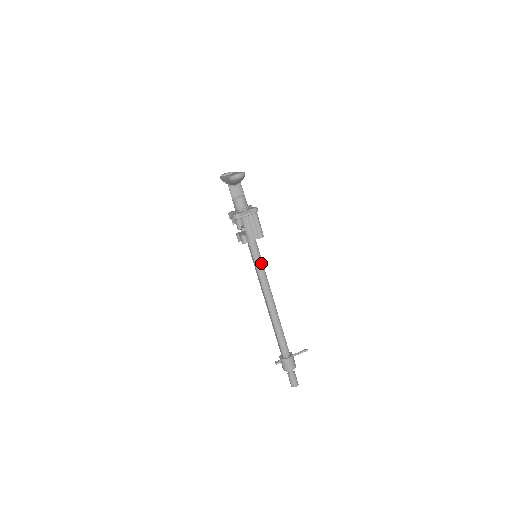
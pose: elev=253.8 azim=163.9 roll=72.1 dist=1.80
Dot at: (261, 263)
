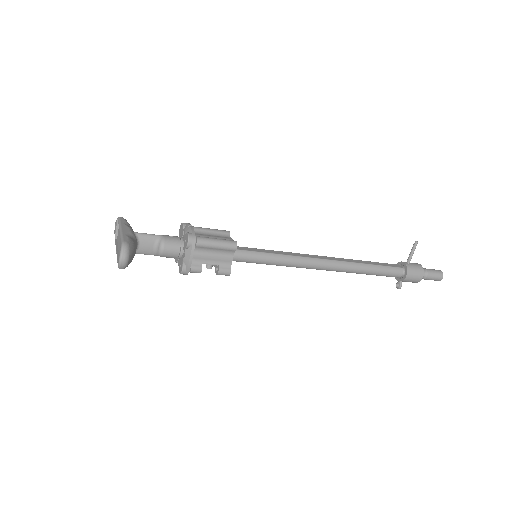
Dot at: (270, 257)
